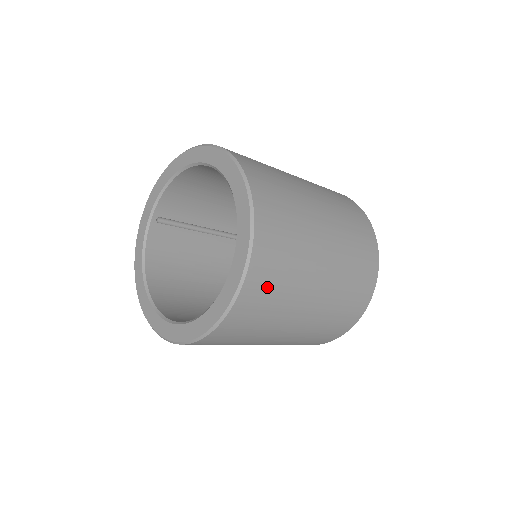
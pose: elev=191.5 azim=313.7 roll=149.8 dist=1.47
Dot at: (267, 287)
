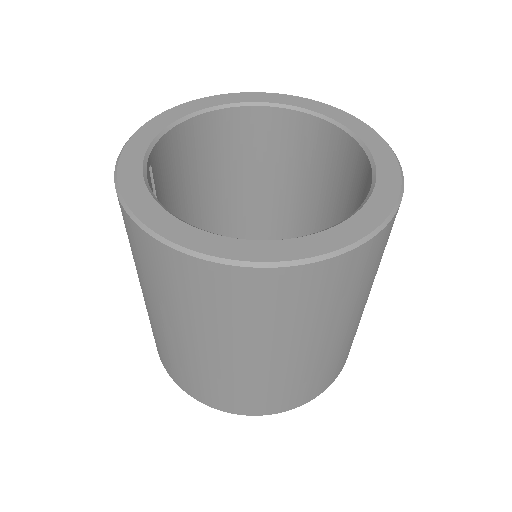
Dot at: occluded
